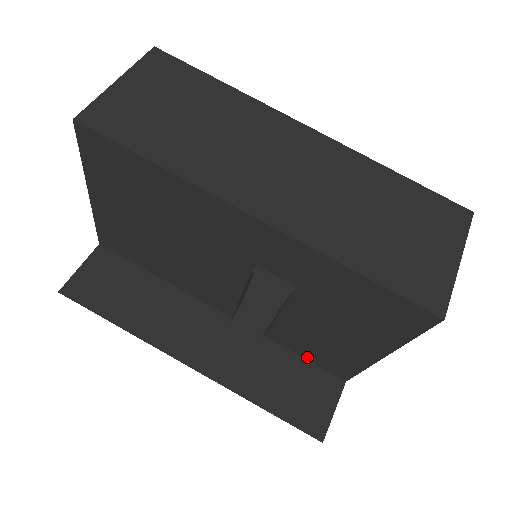
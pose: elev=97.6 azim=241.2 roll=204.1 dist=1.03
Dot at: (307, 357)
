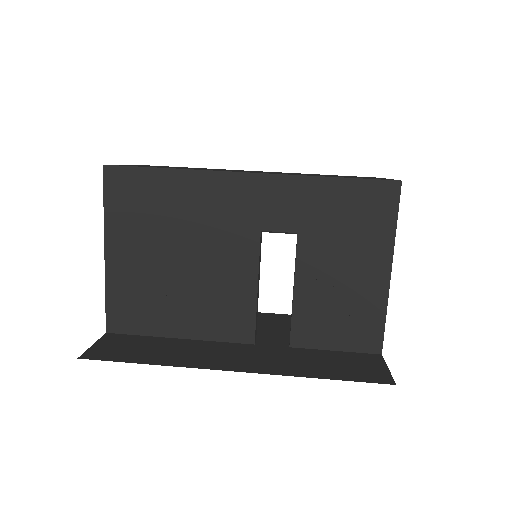
Dot at: (337, 346)
